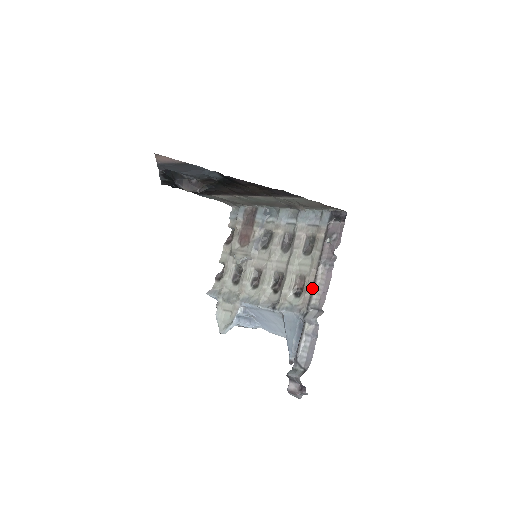
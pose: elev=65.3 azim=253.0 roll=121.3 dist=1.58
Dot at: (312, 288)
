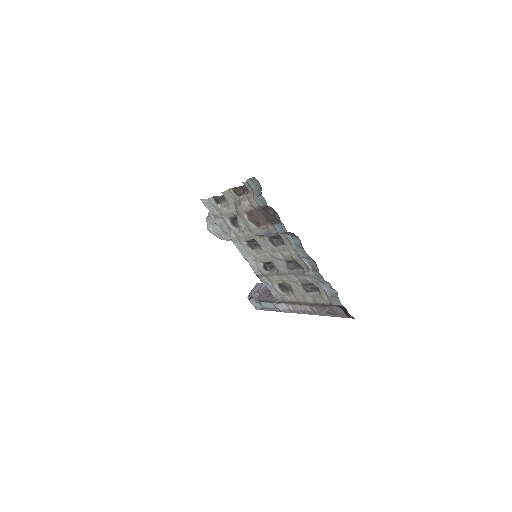
Dot at: (292, 303)
